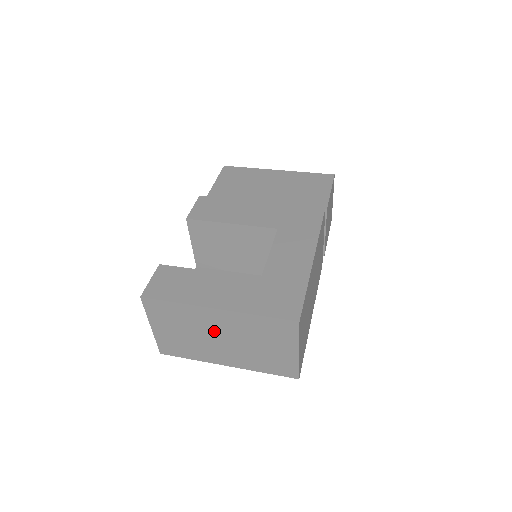
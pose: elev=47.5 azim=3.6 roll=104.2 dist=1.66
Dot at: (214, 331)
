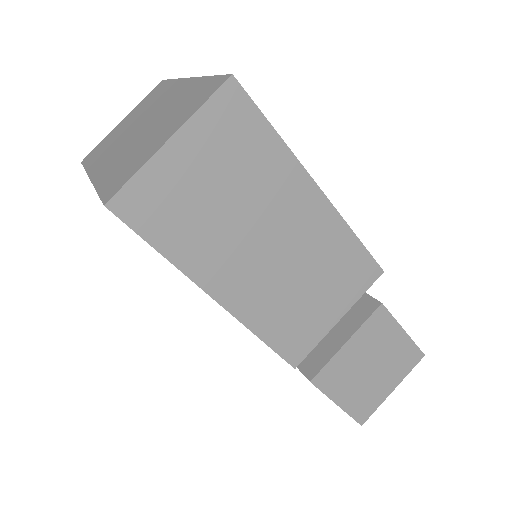
Dot at: (150, 115)
